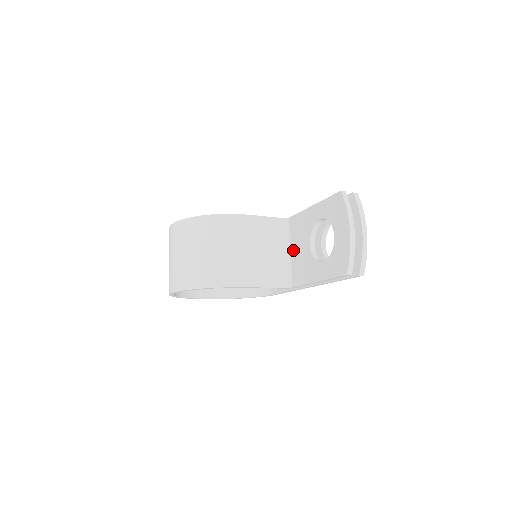
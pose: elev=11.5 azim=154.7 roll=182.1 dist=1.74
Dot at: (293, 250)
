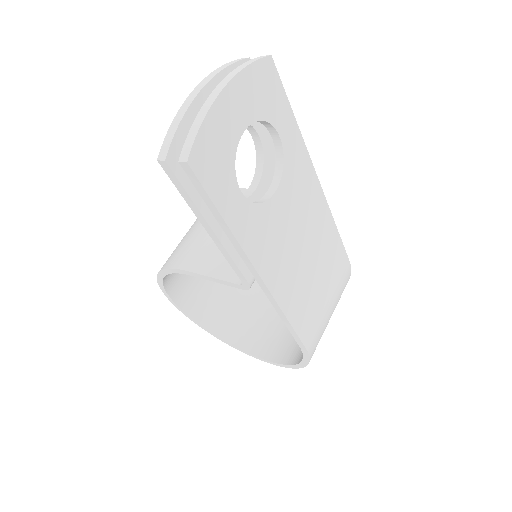
Dot at: occluded
